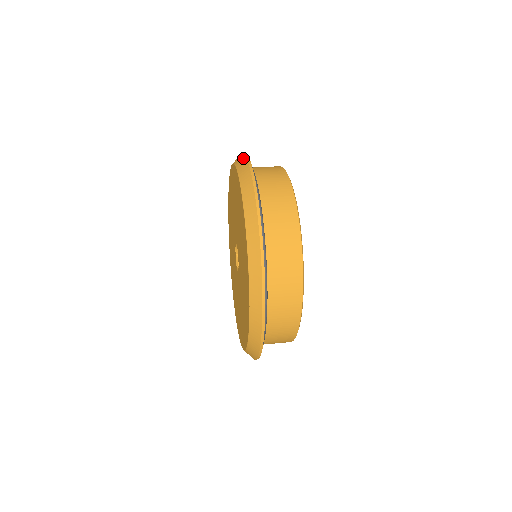
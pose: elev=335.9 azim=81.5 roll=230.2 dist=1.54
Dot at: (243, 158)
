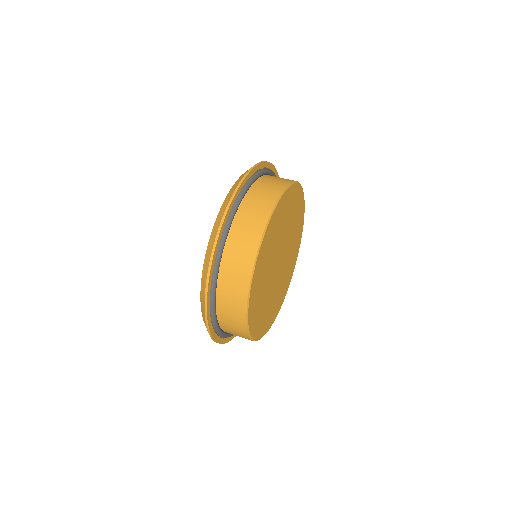
Dot at: (246, 171)
